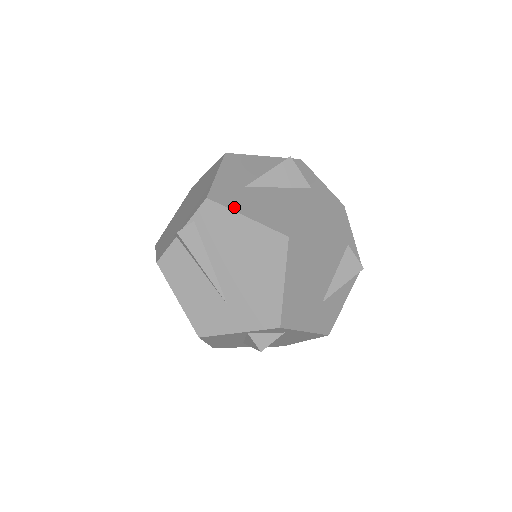
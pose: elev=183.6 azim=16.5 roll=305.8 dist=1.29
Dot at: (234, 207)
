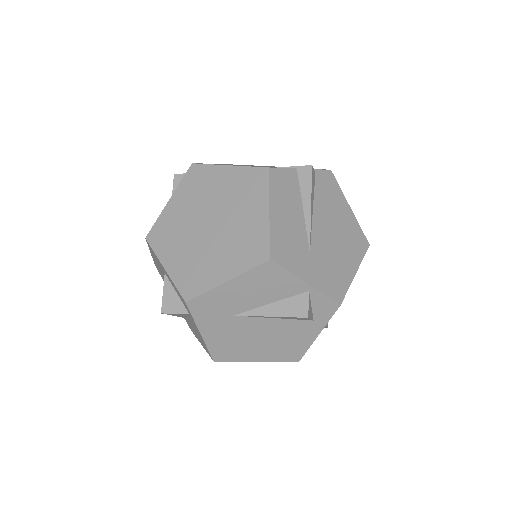
Dot at: (342, 194)
